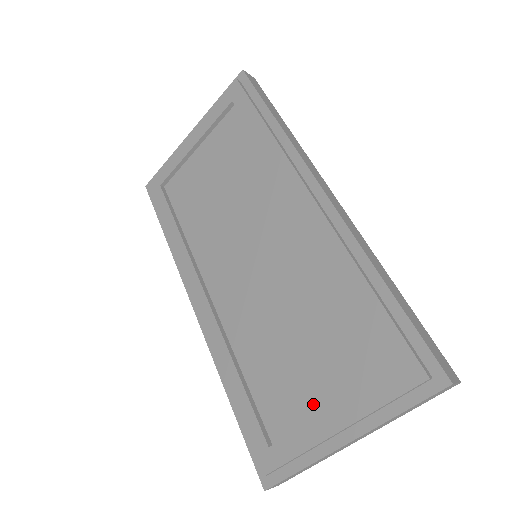
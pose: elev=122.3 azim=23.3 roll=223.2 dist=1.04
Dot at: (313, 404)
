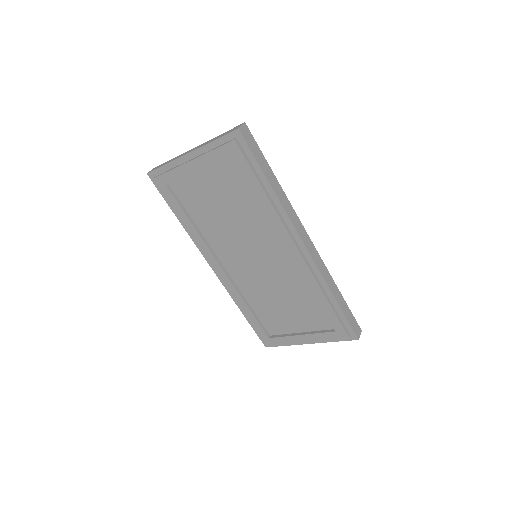
Dot at: (292, 326)
